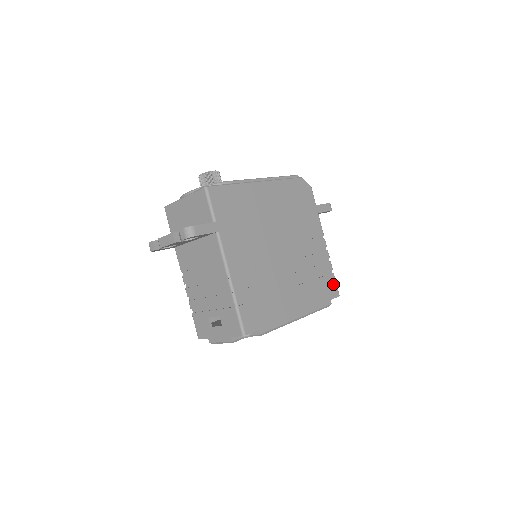
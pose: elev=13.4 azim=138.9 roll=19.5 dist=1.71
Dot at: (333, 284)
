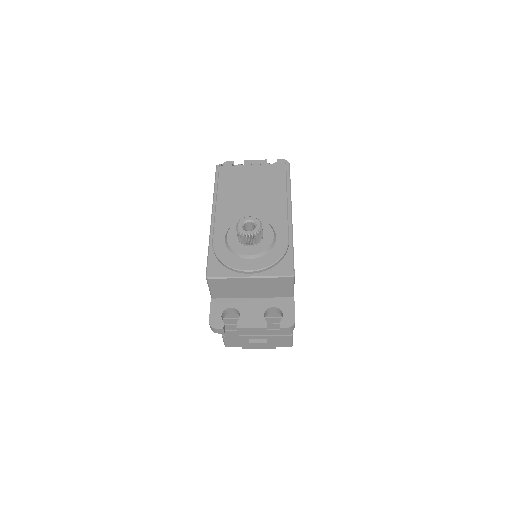
Dot at: occluded
